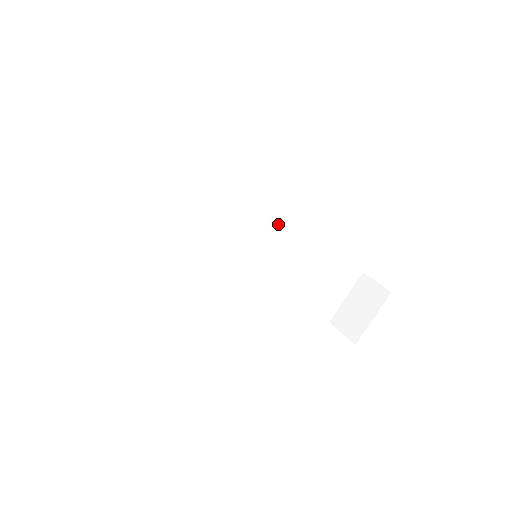
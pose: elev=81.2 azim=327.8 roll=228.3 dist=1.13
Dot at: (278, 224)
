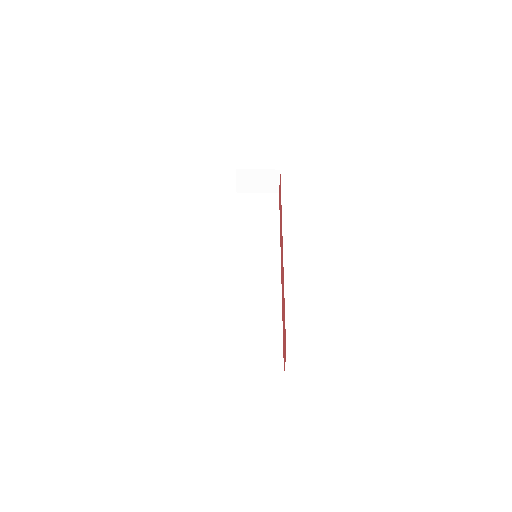
Dot at: (280, 279)
